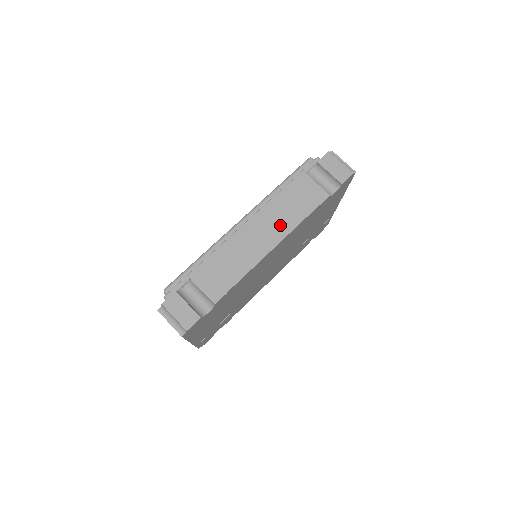
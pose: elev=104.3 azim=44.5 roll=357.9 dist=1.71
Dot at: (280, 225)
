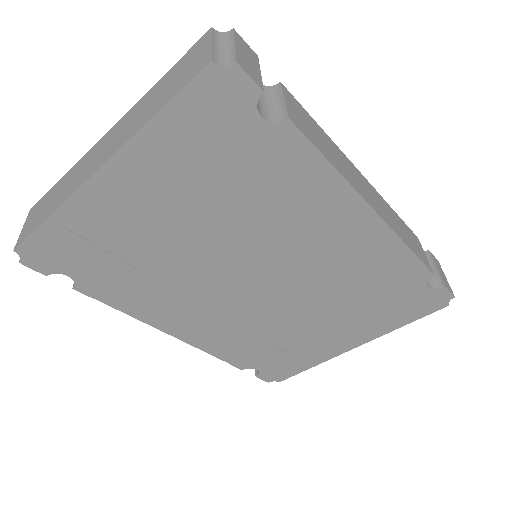
Dot at: (387, 215)
